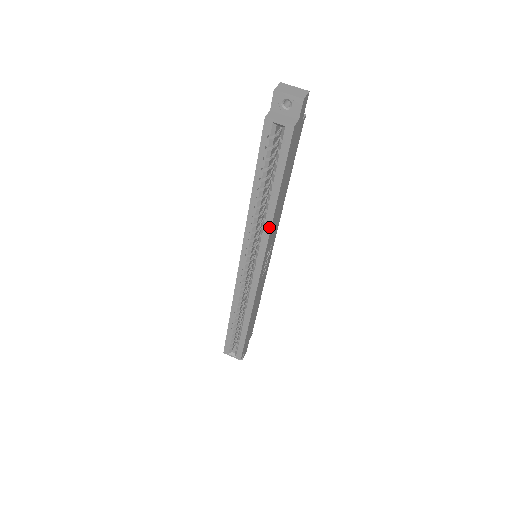
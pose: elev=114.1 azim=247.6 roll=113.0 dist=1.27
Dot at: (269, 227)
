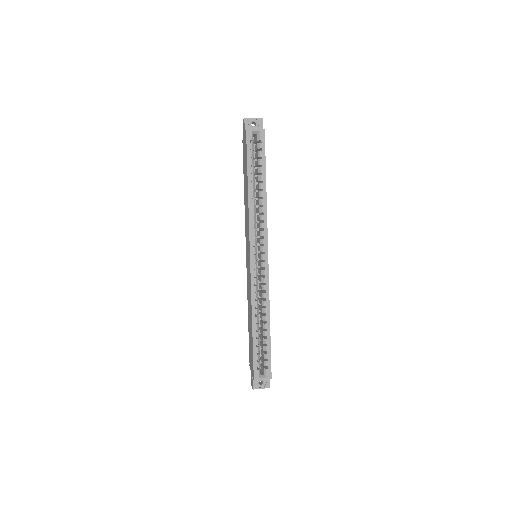
Dot at: (265, 210)
